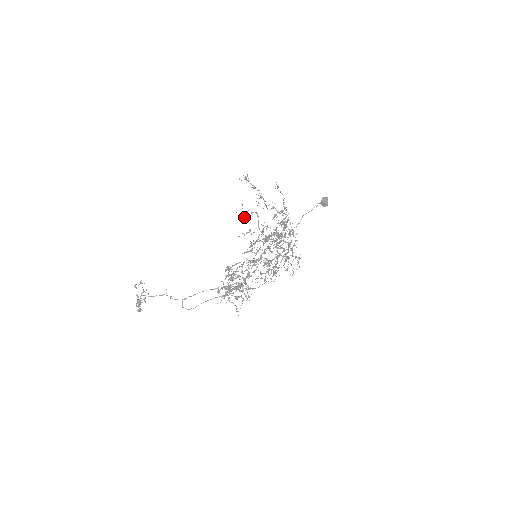
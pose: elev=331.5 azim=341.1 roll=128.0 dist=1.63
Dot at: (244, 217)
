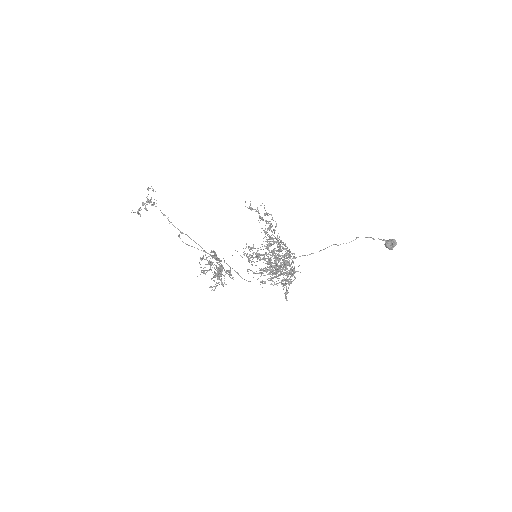
Dot at: occluded
